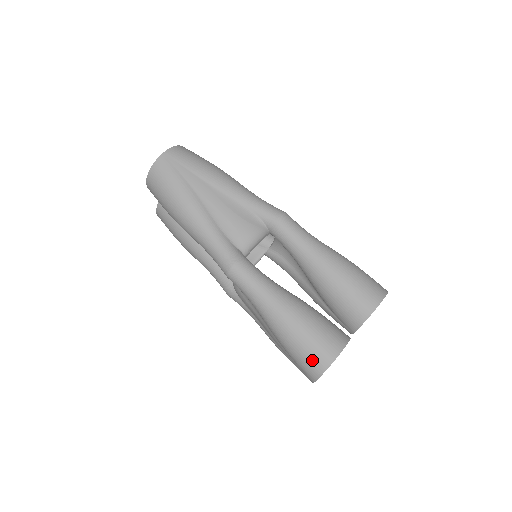
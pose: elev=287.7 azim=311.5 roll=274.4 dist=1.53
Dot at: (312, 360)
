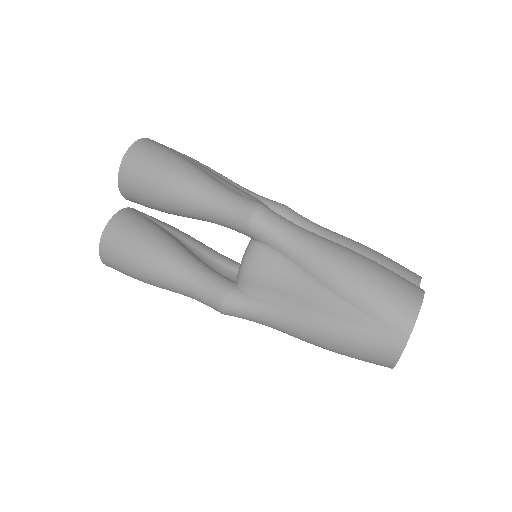
Dot at: (399, 292)
